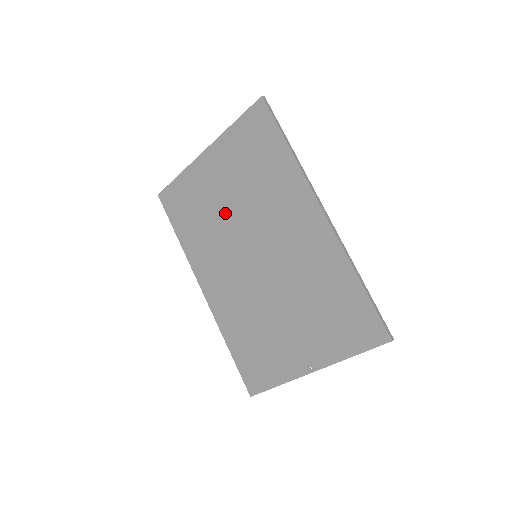
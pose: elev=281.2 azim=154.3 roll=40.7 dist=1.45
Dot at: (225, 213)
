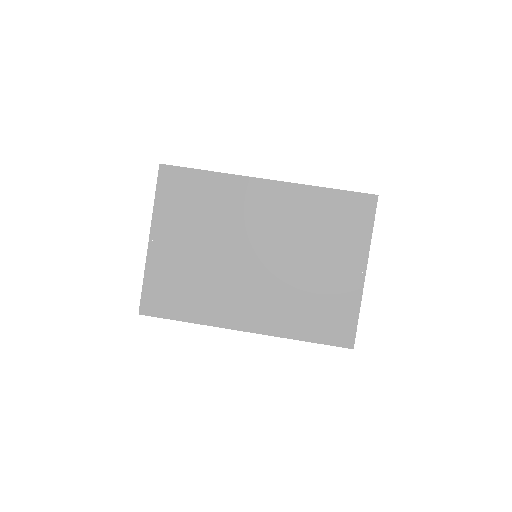
Dot at: (206, 258)
